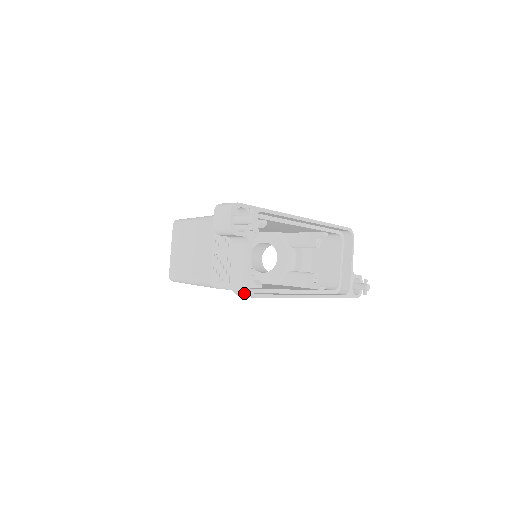
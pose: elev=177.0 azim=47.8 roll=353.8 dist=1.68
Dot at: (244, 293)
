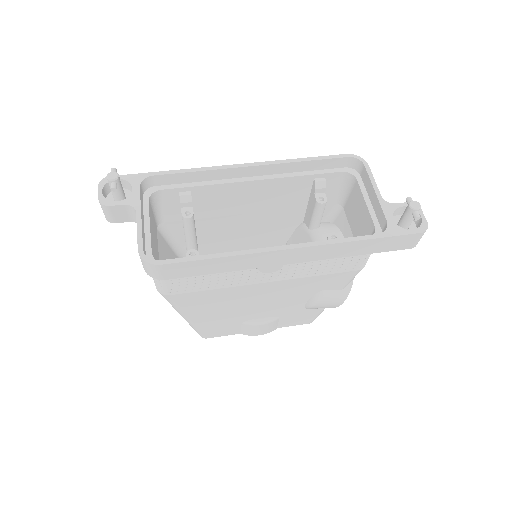
Dot at: (147, 267)
